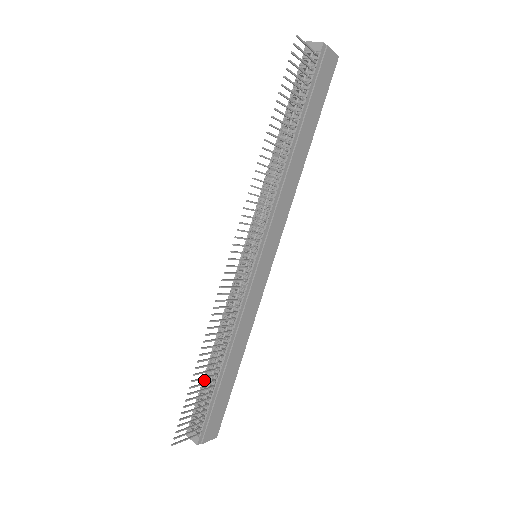
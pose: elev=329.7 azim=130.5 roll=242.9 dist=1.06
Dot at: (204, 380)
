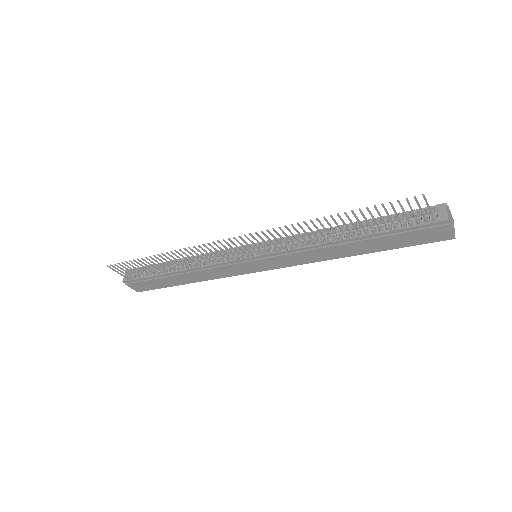
Dot at: (162, 264)
